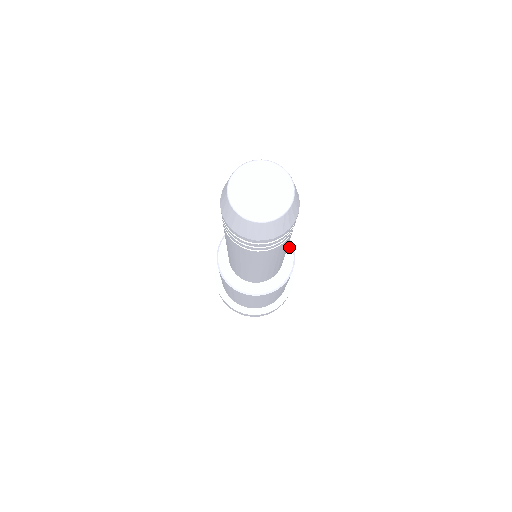
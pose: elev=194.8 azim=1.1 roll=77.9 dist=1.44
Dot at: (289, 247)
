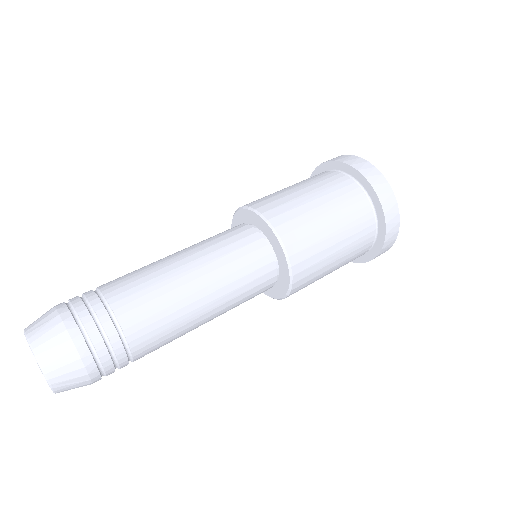
Dot at: (273, 235)
